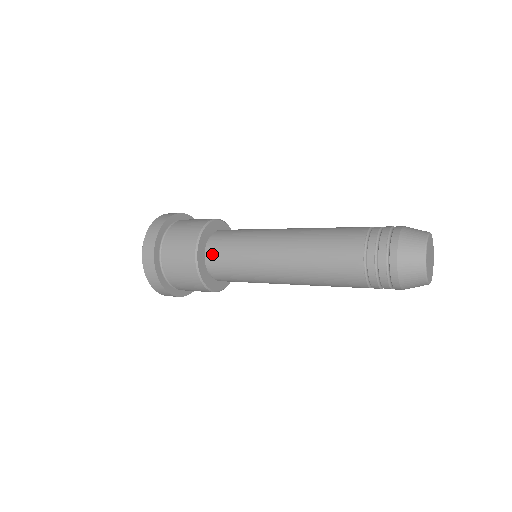
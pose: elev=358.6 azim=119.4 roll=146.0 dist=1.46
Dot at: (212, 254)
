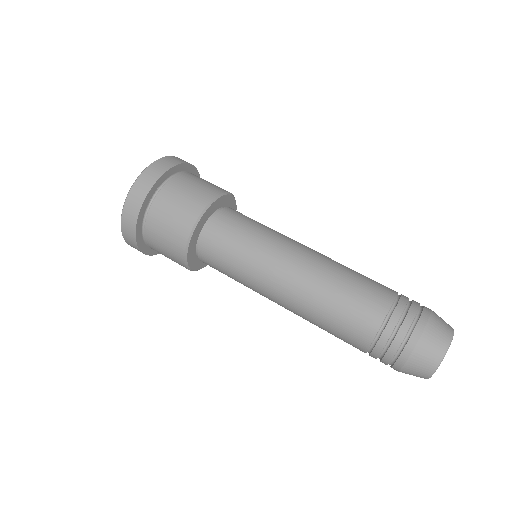
Dot at: (204, 257)
